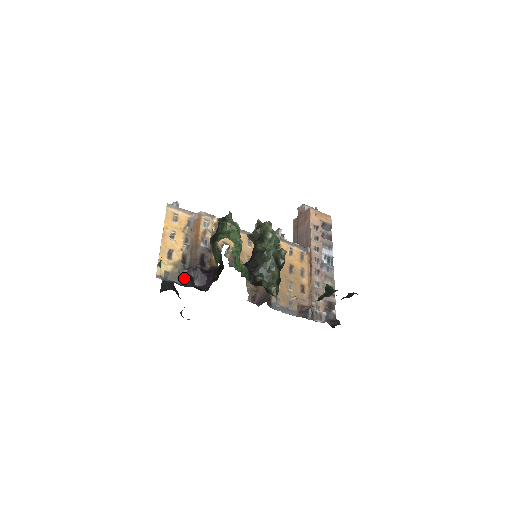
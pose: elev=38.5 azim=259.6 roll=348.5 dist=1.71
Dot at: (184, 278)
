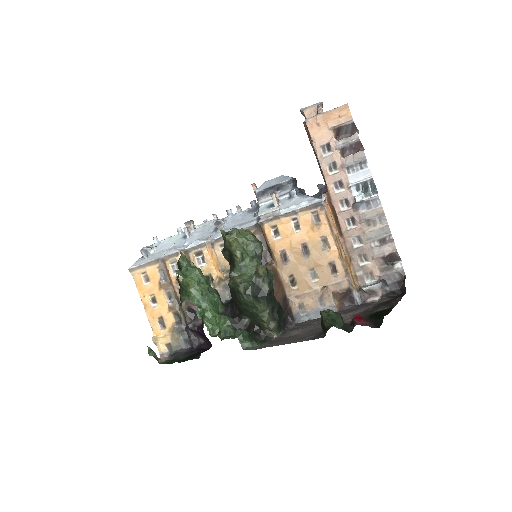
Dot at: (188, 339)
